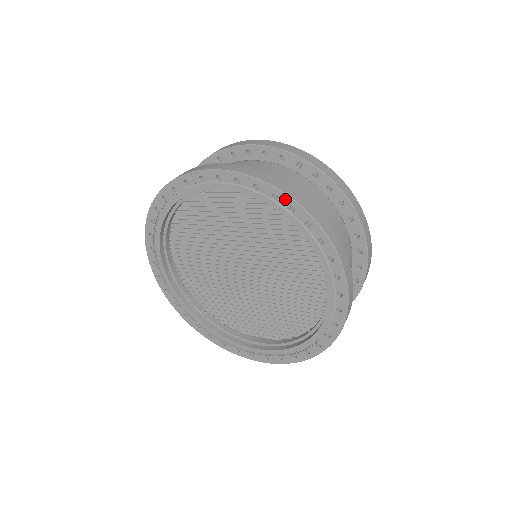
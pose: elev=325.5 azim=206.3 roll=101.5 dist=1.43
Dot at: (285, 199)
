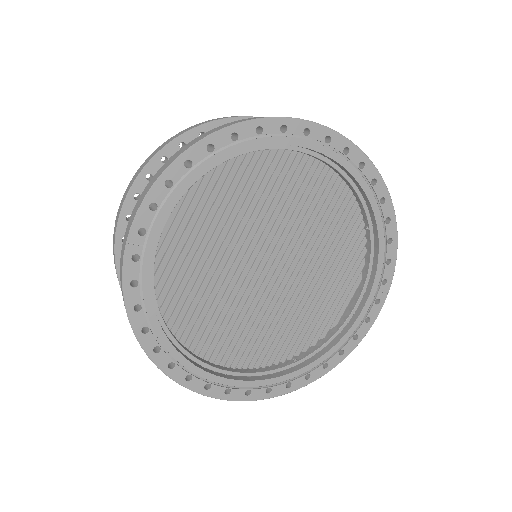
Dot at: (220, 137)
